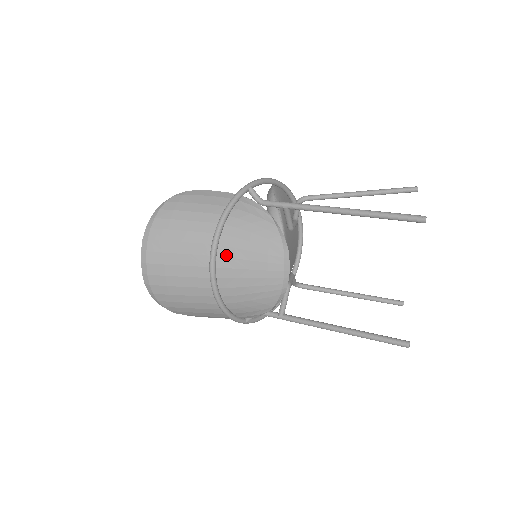
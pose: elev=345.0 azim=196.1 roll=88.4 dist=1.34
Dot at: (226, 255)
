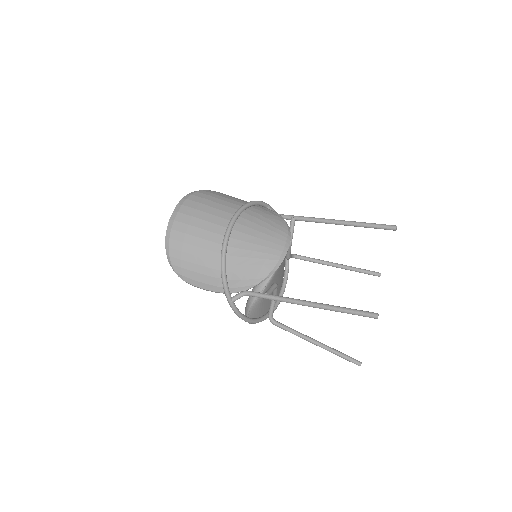
Dot at: (243, 224)
